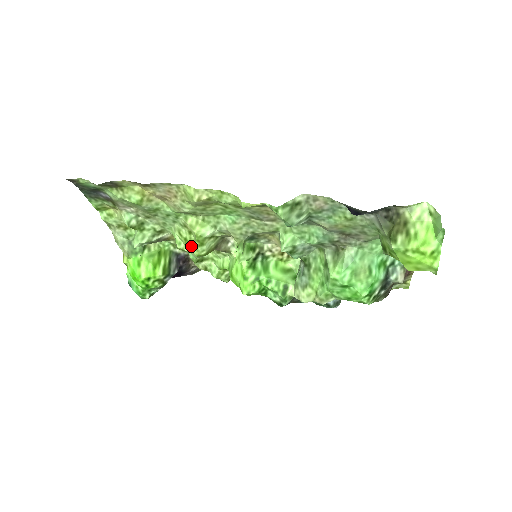
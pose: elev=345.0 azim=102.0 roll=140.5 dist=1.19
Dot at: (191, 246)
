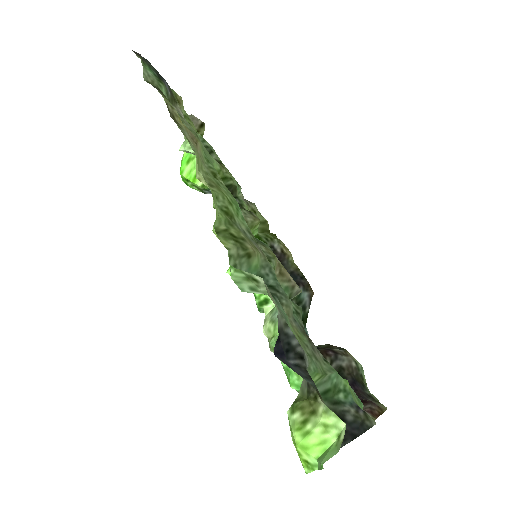
Dot at: occluded
